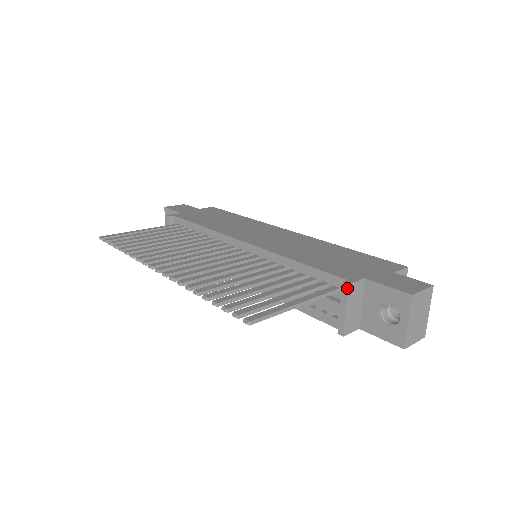
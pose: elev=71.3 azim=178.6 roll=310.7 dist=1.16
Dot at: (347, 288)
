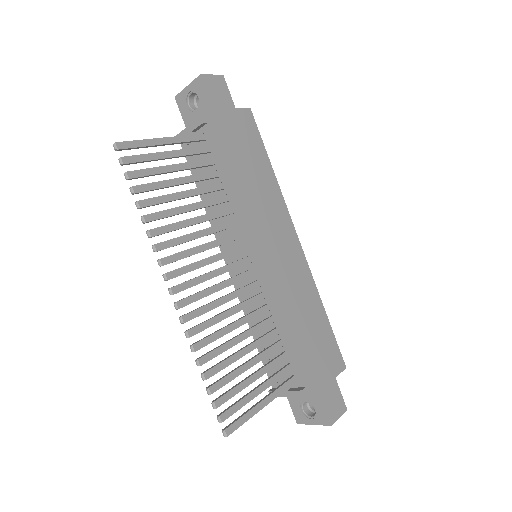
Dot at: (301, 396)
